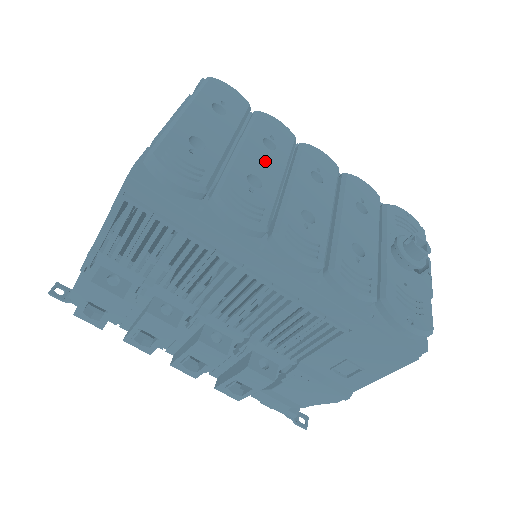
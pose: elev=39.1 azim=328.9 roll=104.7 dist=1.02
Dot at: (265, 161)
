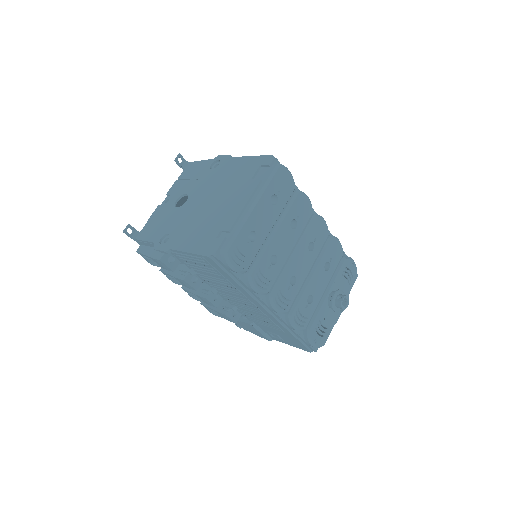
Dot at: (286, 241)
